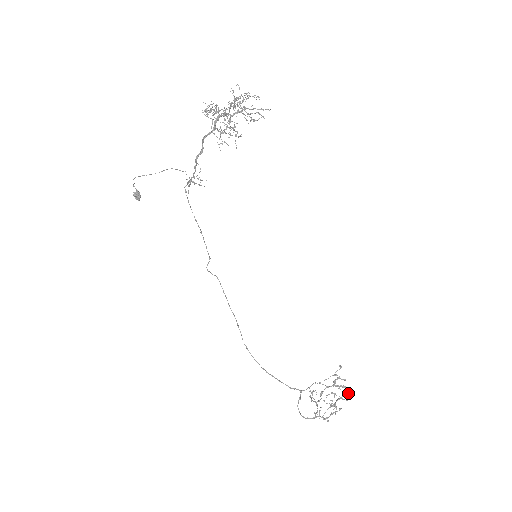
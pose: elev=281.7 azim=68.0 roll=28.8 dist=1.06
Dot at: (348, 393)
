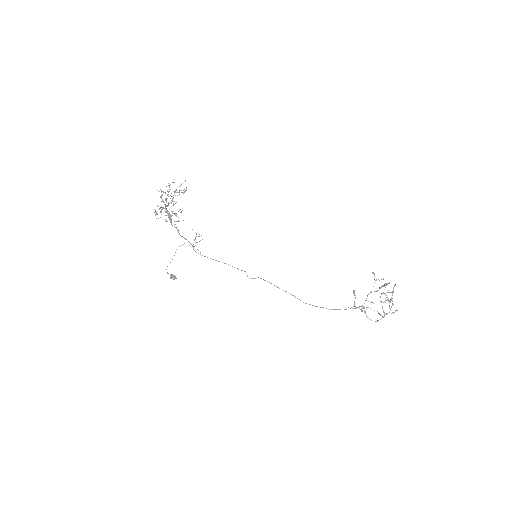
Dot at: (395, 285)
